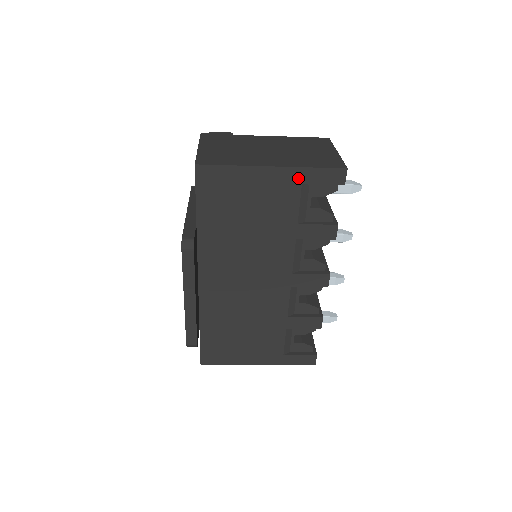
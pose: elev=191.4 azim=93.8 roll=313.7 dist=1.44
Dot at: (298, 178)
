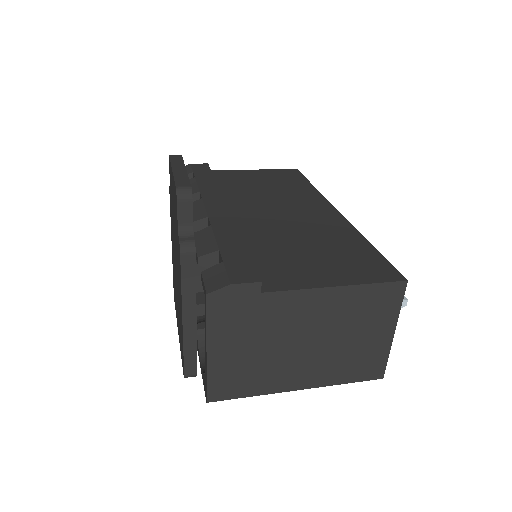
Dot at: occluded
